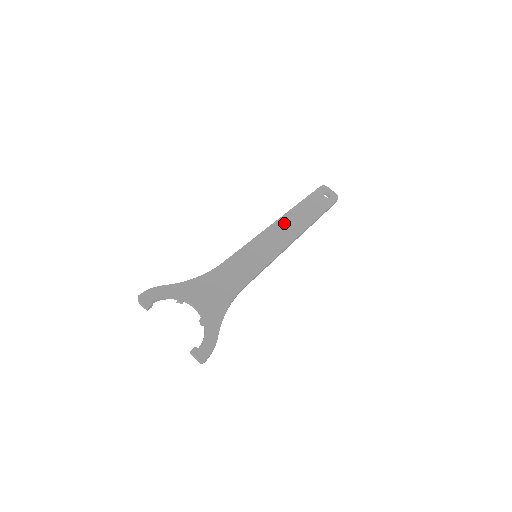
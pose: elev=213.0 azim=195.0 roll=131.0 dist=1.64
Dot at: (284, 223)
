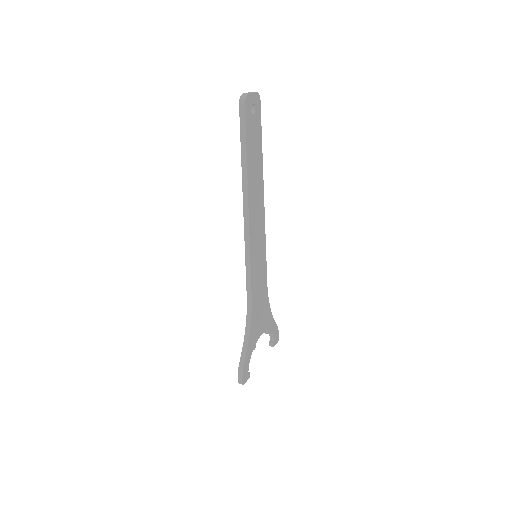
Dot at: (253, 202)
